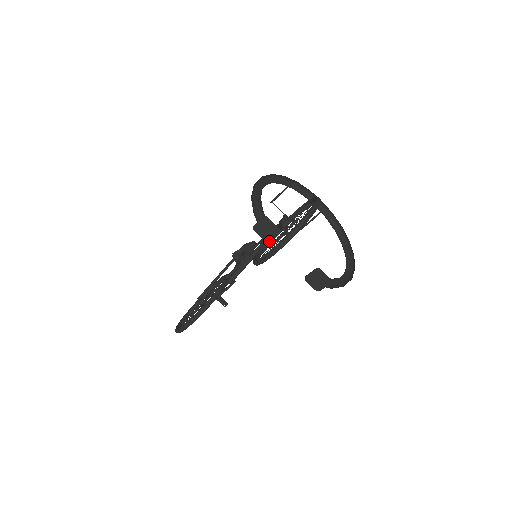
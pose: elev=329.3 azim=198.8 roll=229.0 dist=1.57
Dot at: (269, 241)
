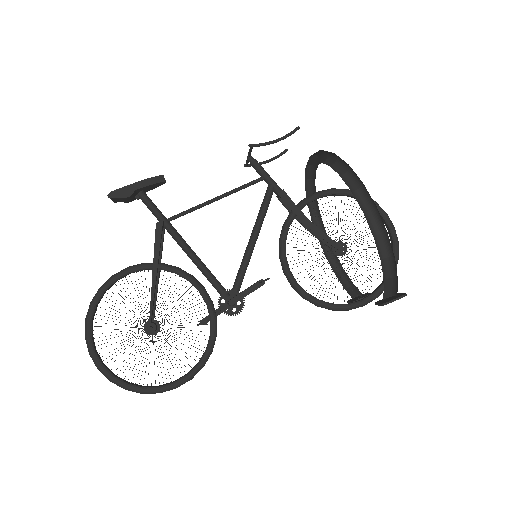
Dot at: occluded
